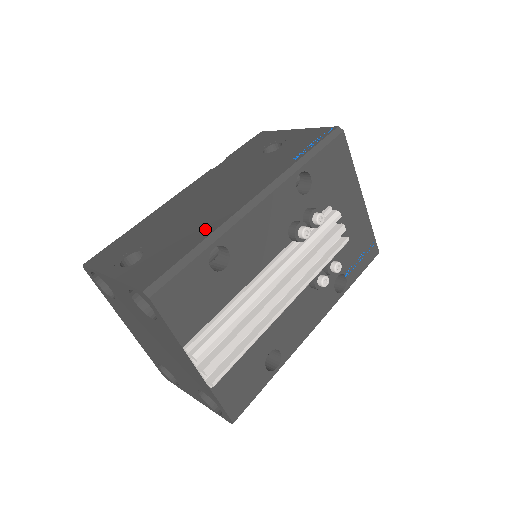
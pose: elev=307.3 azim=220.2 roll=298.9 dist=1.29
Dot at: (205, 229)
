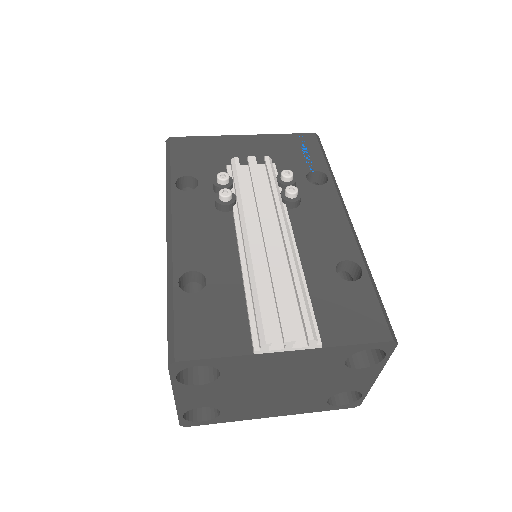
Dot at: occluded
